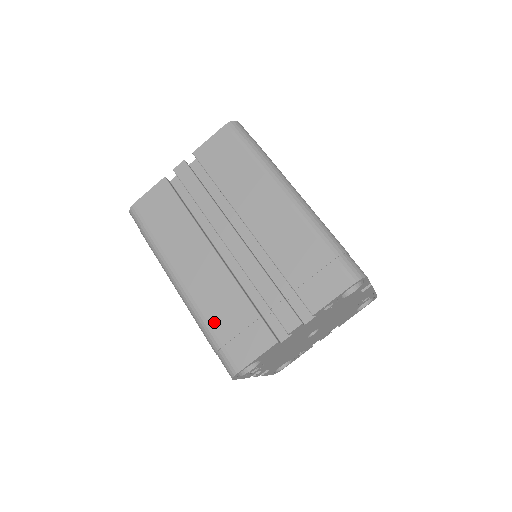
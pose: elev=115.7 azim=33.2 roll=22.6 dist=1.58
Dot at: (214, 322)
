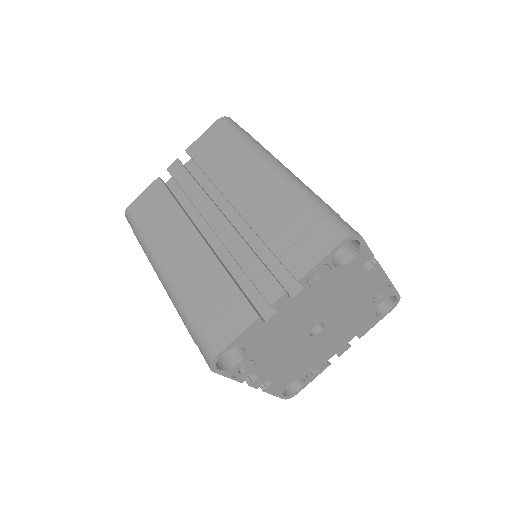
Dot at: (193, 306)
